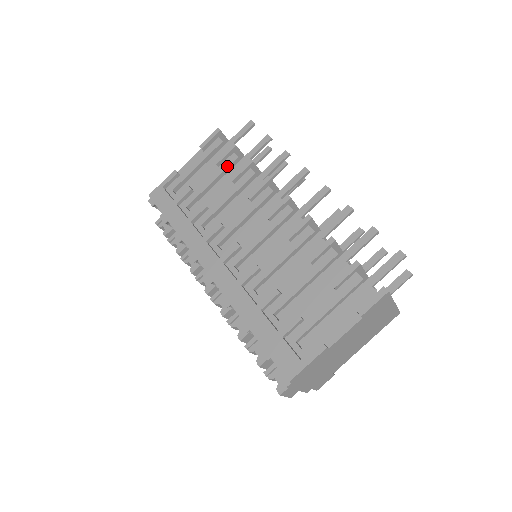
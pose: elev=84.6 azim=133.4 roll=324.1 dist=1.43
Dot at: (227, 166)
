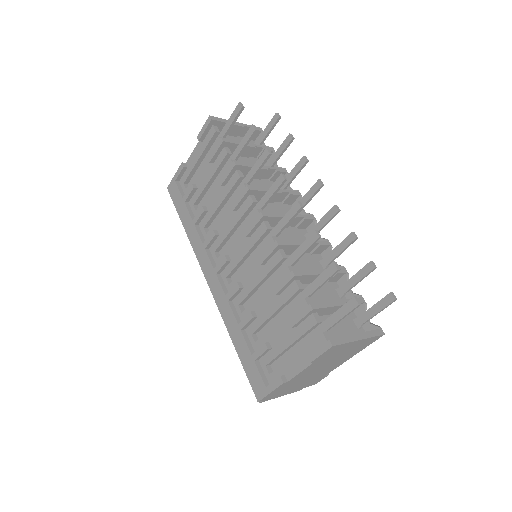
Dot at: (219, 164)
